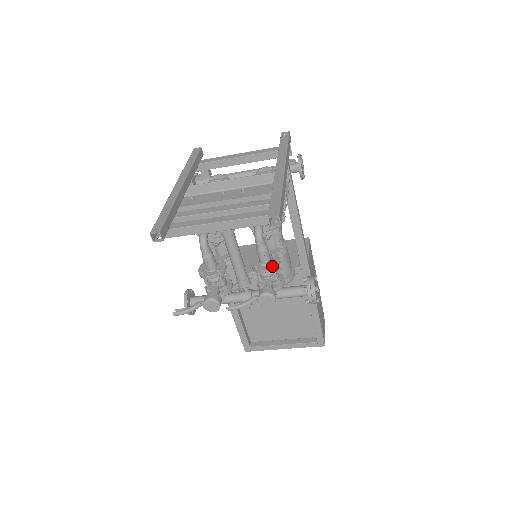
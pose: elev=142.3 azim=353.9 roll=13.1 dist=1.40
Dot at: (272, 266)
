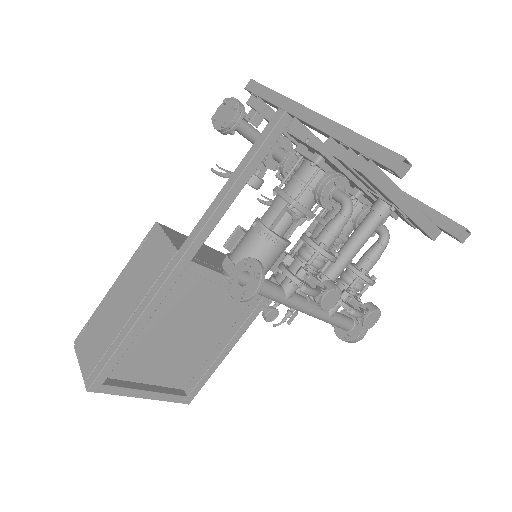
Dot at: occluded
